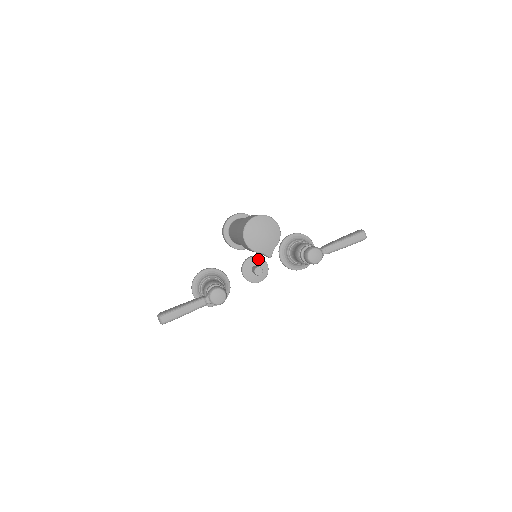
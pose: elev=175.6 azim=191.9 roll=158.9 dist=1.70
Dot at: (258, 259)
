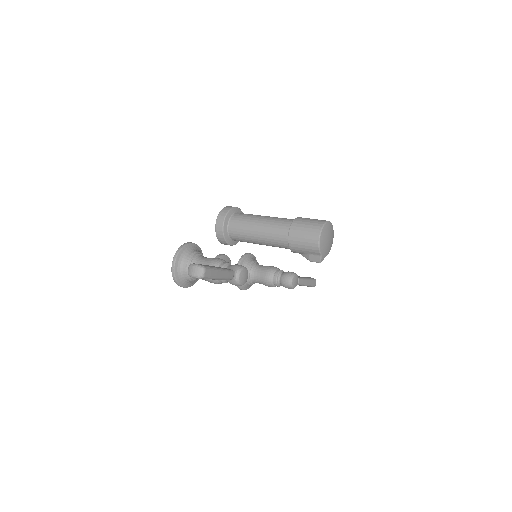
Dot at: (229, 260)
